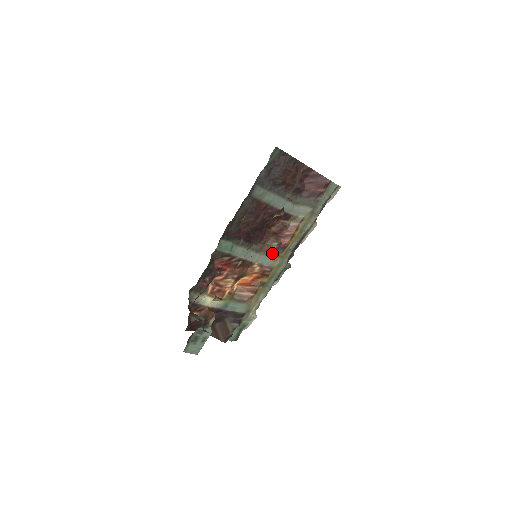
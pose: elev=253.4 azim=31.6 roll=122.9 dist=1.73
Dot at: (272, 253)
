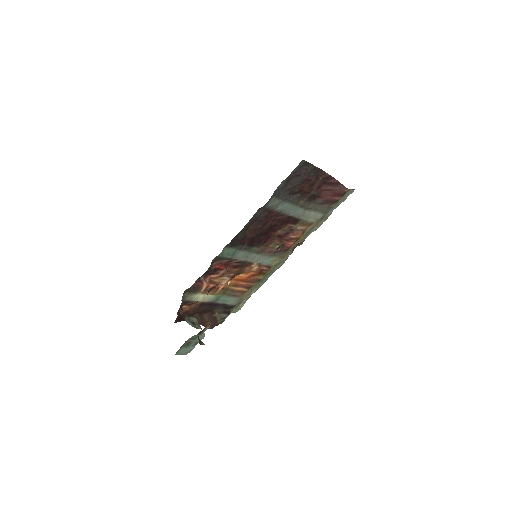
Dot at: (273, 254)
